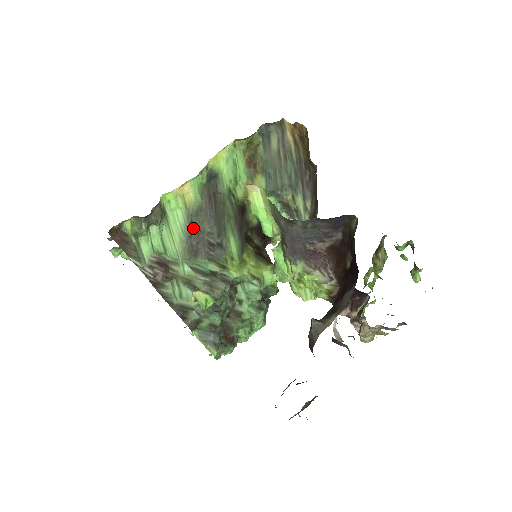
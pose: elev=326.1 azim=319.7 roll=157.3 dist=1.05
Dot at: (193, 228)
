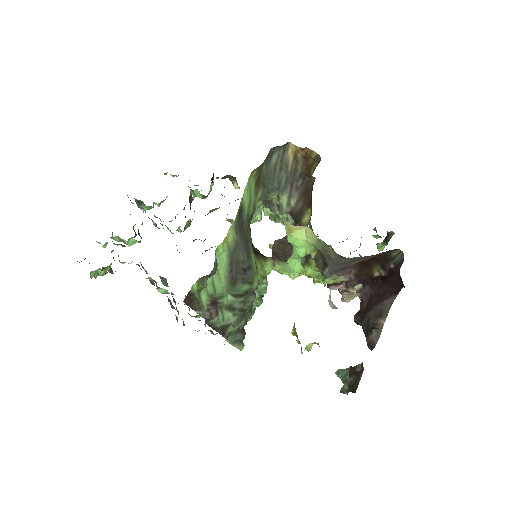
Dot at: (233, 263)
